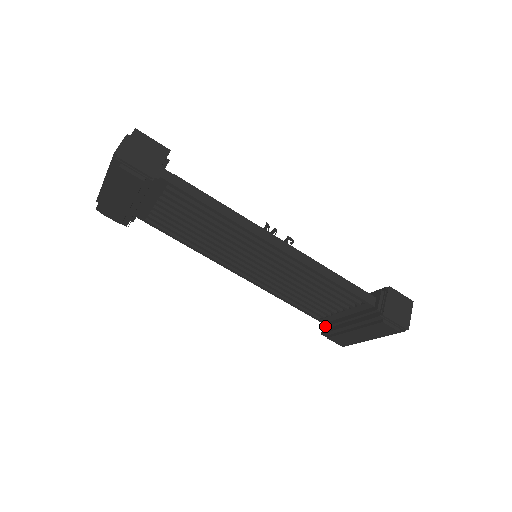
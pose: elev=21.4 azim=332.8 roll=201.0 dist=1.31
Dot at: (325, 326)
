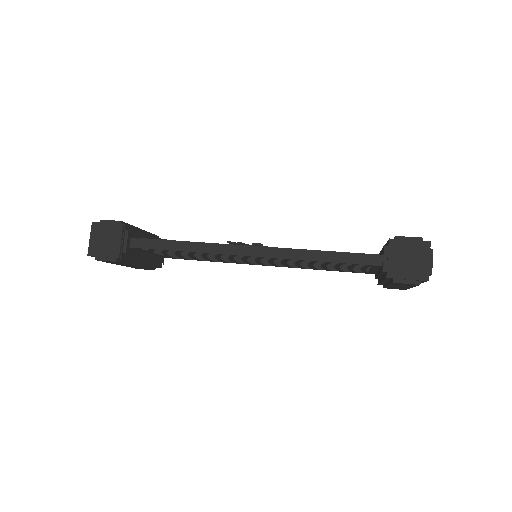
Dot at: (375, 278)
